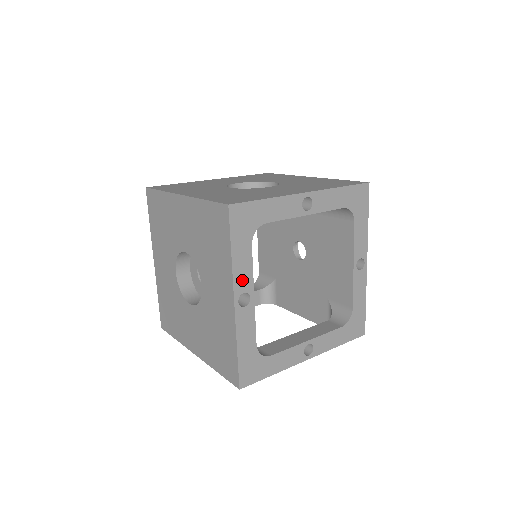
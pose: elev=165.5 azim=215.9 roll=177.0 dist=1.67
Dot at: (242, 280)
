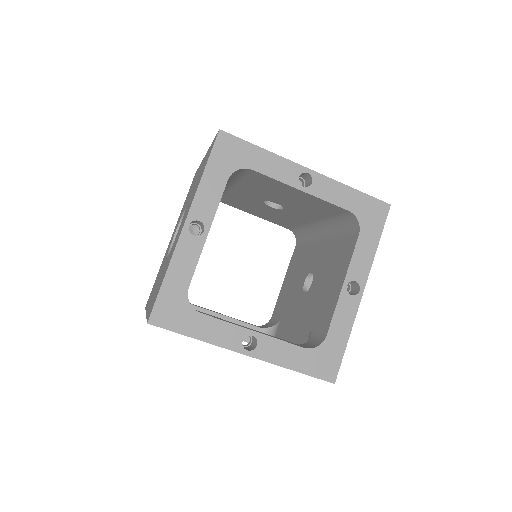
Dot at: (203, 207)
